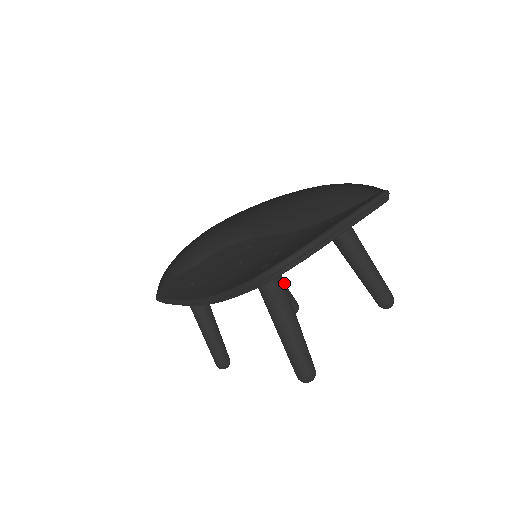
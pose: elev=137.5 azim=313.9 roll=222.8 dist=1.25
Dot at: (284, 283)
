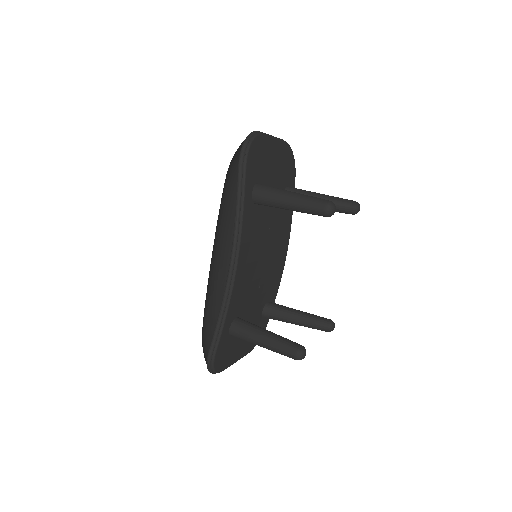
Dot at: occluded
